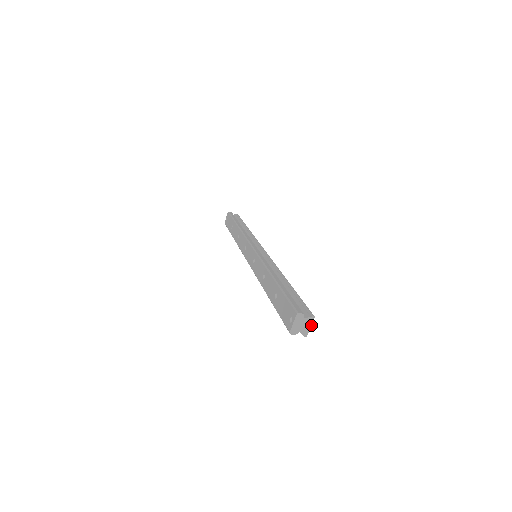
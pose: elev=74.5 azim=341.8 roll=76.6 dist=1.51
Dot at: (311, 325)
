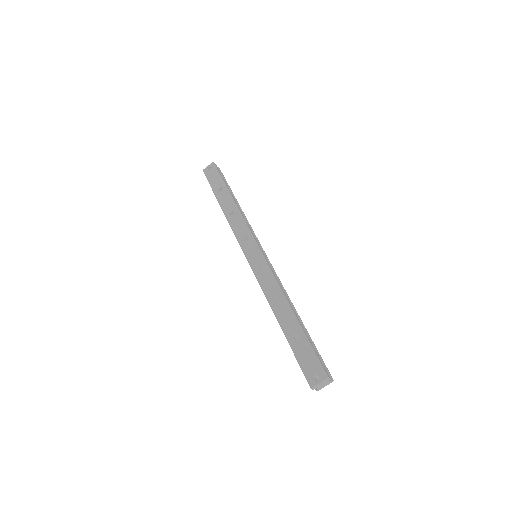
Dot at: occluded
